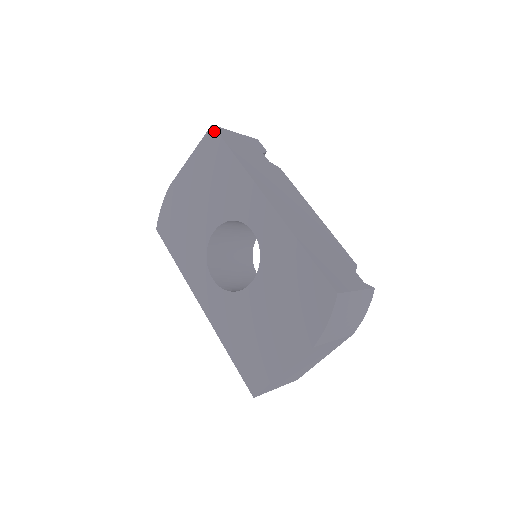
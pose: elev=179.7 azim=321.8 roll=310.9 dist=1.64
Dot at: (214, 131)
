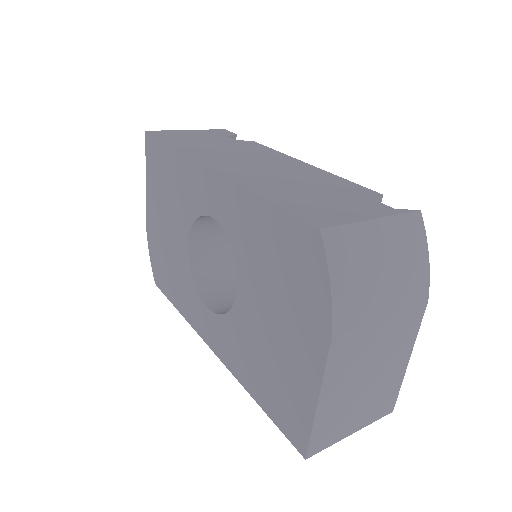
Dot at: (148, 136)
